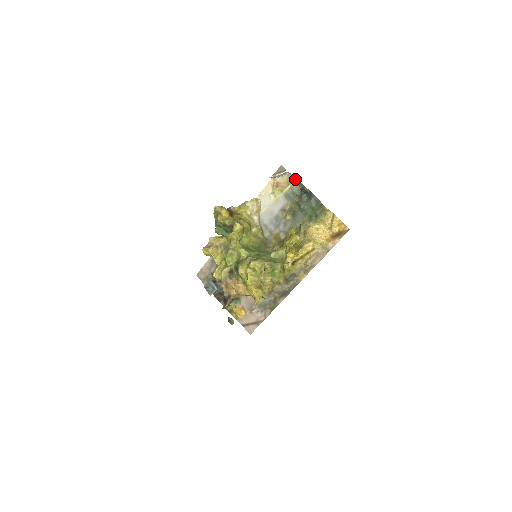
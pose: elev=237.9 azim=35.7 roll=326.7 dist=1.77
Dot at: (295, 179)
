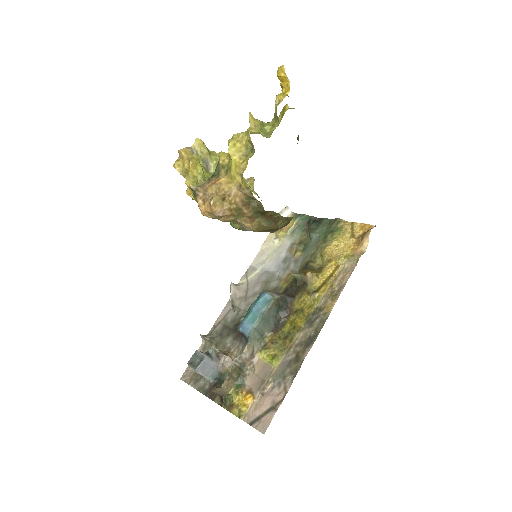
Dot at: (300, 215)
